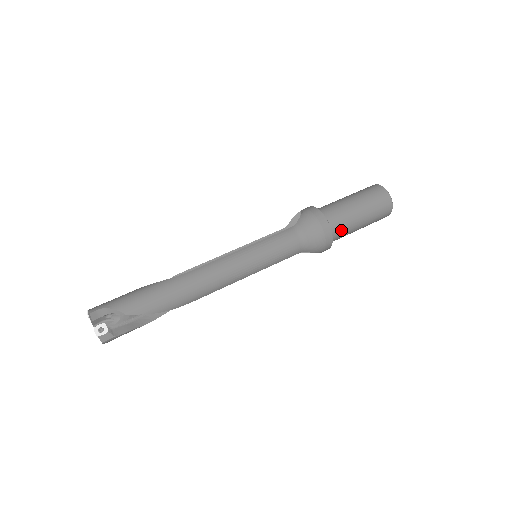
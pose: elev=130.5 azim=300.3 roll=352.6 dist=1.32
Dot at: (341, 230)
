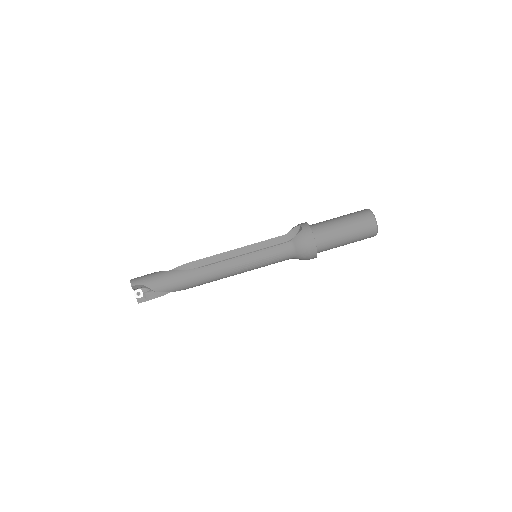
Dot at: (327, 249)
